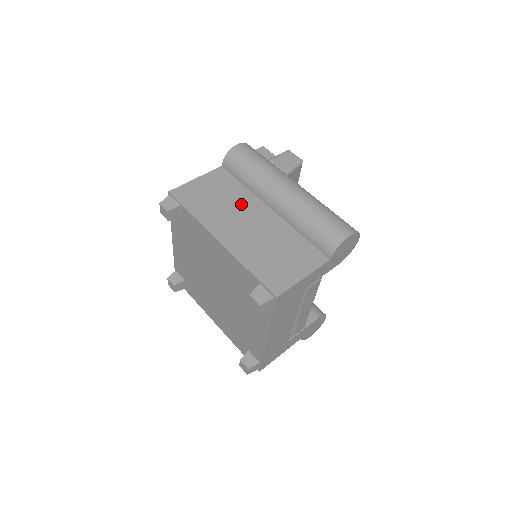
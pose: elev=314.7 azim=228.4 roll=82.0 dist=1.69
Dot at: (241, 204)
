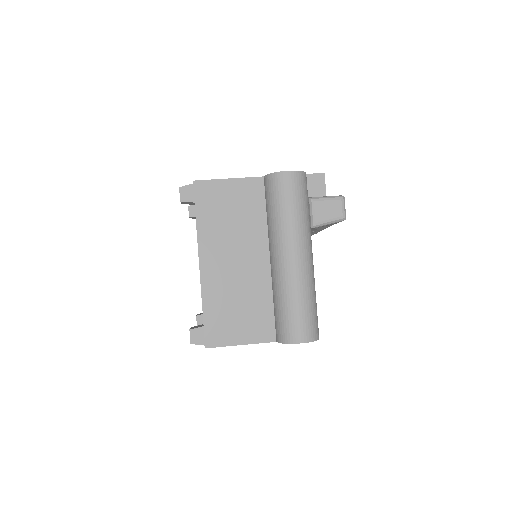
Dot at: (247, 236)
